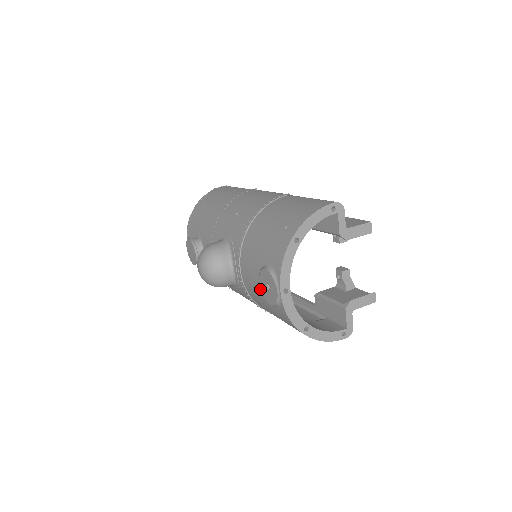
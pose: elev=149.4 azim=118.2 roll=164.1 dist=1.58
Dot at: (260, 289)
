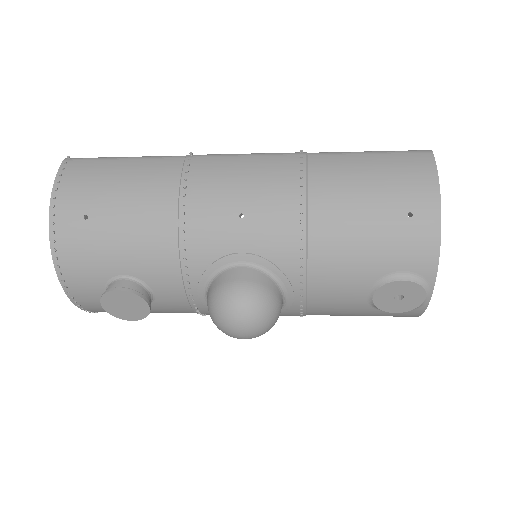
Dot at: (366, 303)
